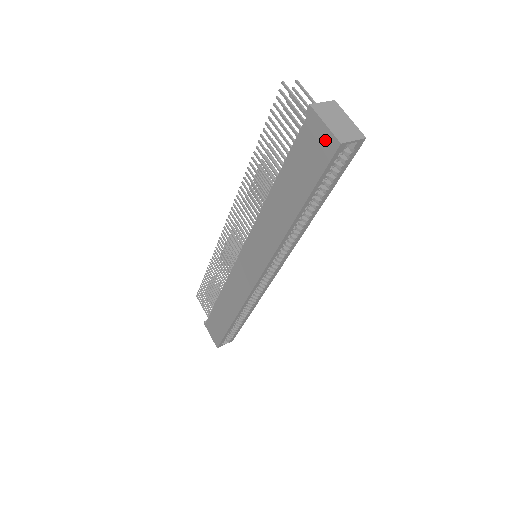
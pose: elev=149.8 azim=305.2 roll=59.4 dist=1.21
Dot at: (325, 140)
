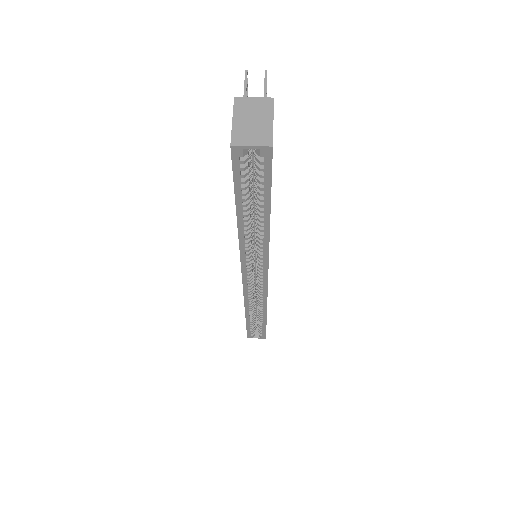
Dot at: occluded
